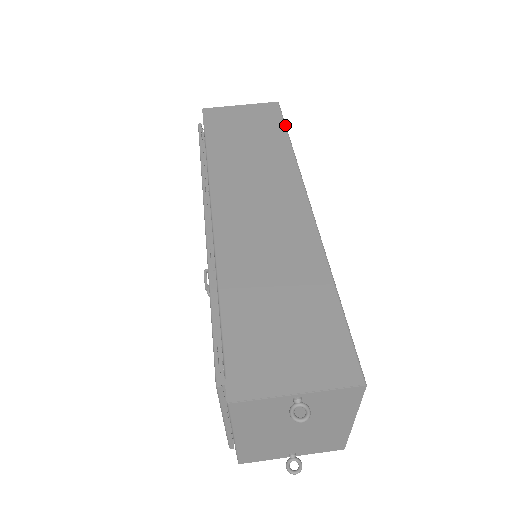
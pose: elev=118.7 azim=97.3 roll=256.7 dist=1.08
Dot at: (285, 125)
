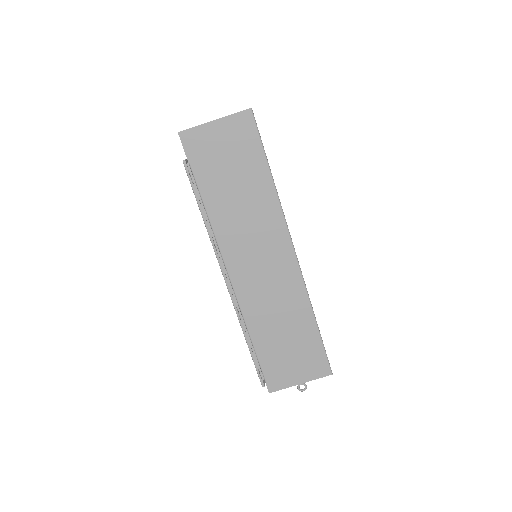
Dot at: (264, 152)
